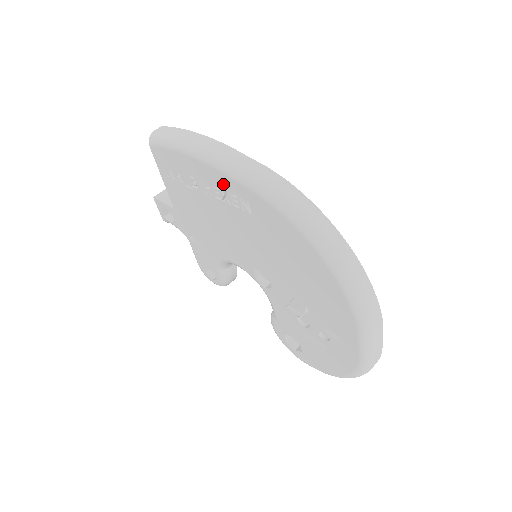
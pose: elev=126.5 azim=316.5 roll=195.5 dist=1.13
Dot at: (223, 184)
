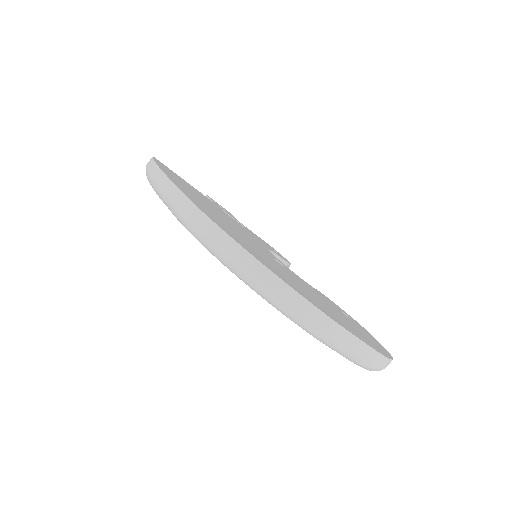
Dot at: occluded
